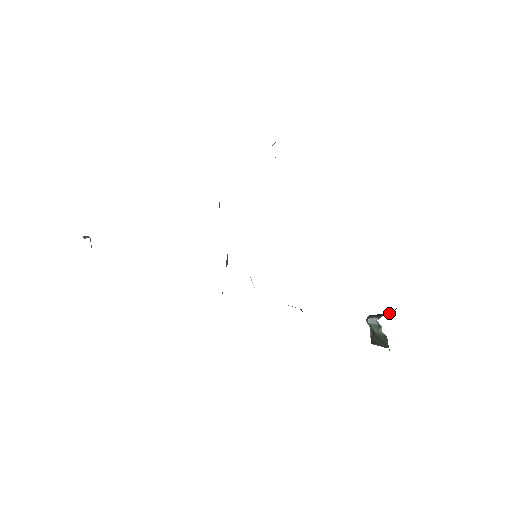
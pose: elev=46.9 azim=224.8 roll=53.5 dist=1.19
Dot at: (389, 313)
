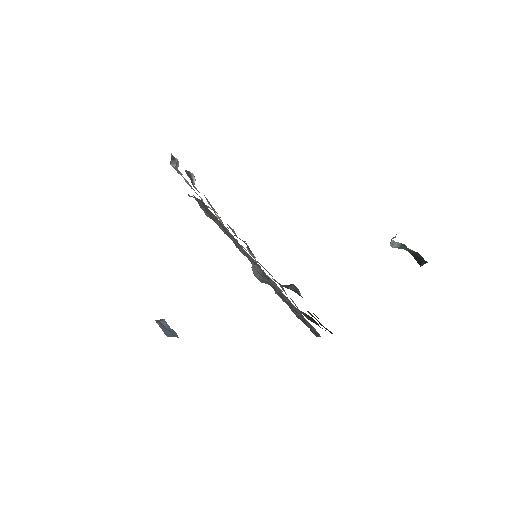
Dot at: occluded
